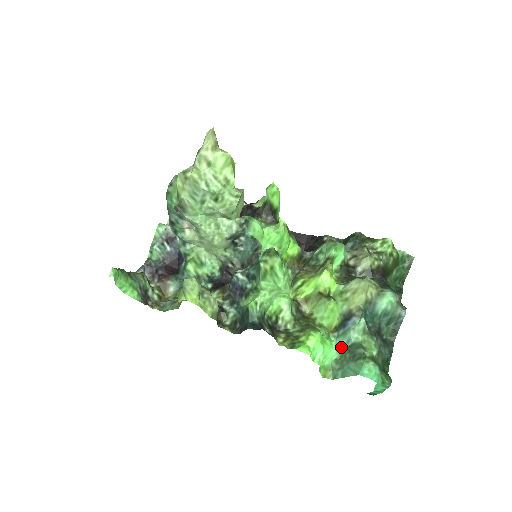
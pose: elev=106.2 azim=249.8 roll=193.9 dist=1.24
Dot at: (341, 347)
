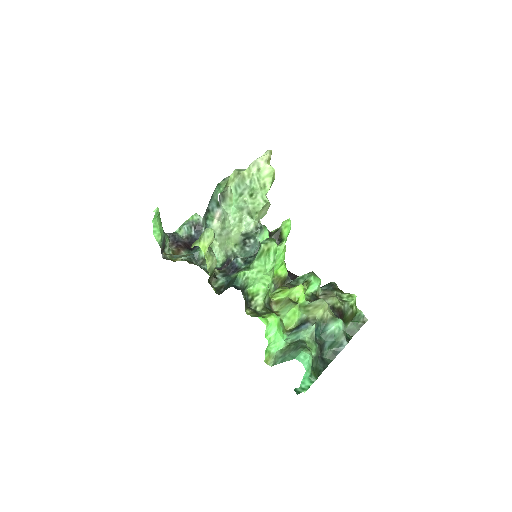
Dot at: (289, 341)
